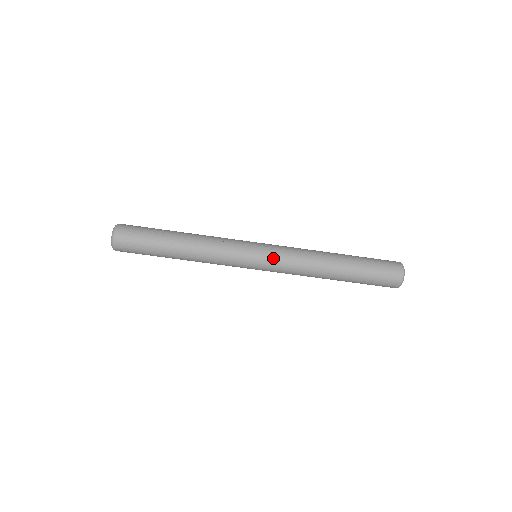
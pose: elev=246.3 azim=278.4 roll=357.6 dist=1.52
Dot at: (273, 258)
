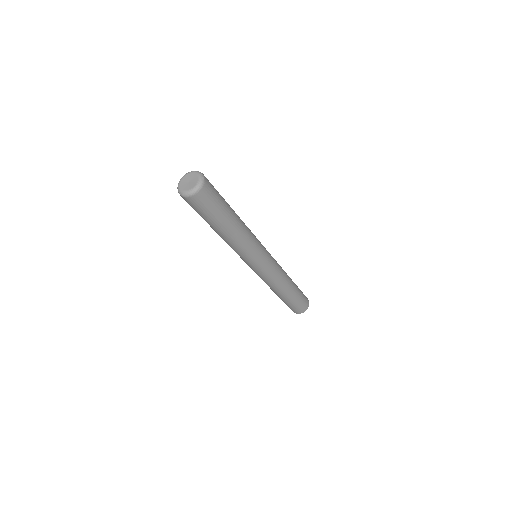
Dot at: (258, 273)
